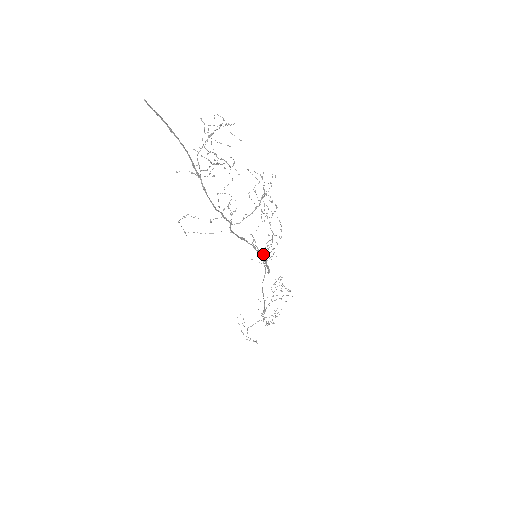
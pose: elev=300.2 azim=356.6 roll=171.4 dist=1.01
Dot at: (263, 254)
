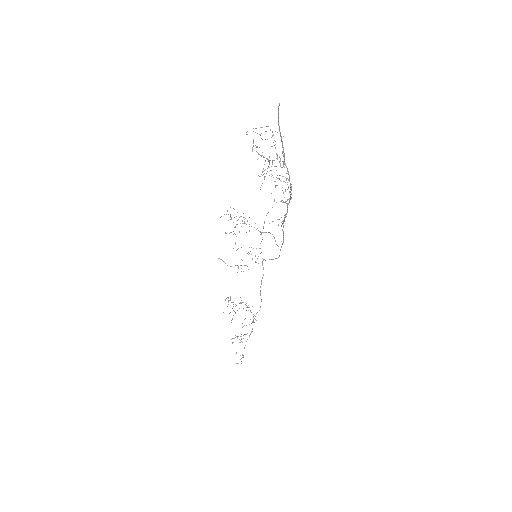
Dot at: occluded
